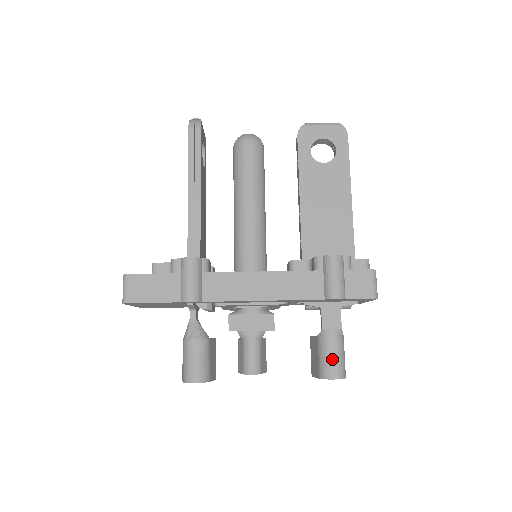
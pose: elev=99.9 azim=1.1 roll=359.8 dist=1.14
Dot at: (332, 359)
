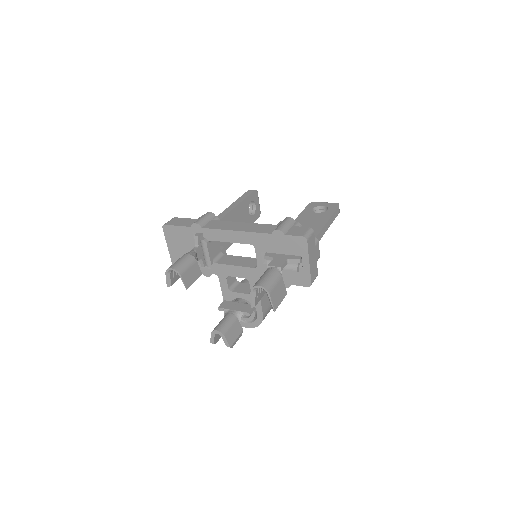
Dot at: (264, 277)
